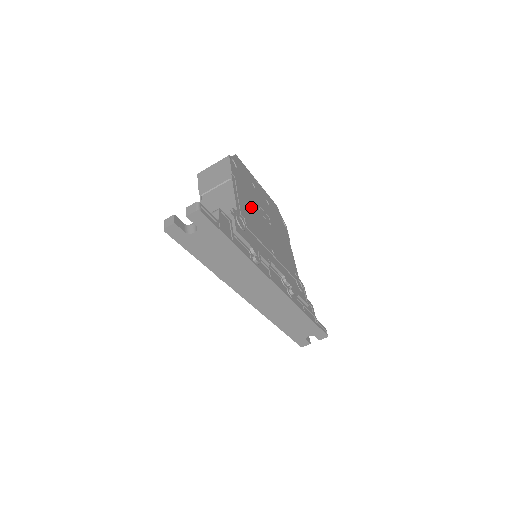
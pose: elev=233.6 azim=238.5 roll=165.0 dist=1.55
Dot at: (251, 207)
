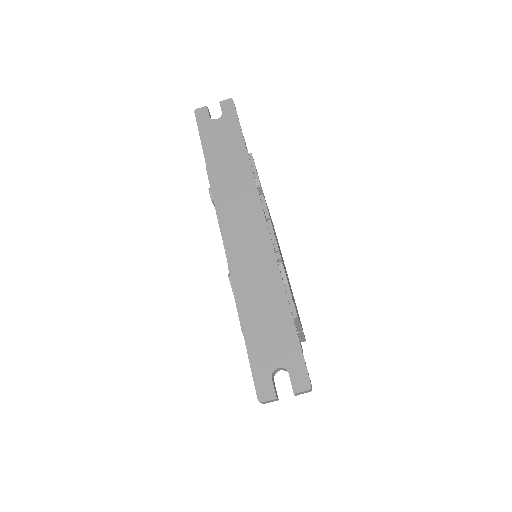
Dot at: occluded
